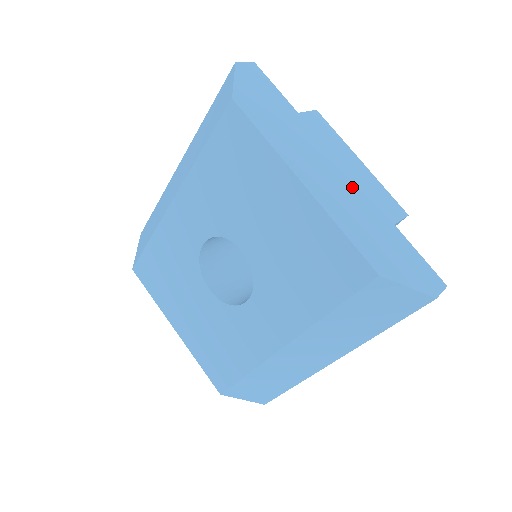
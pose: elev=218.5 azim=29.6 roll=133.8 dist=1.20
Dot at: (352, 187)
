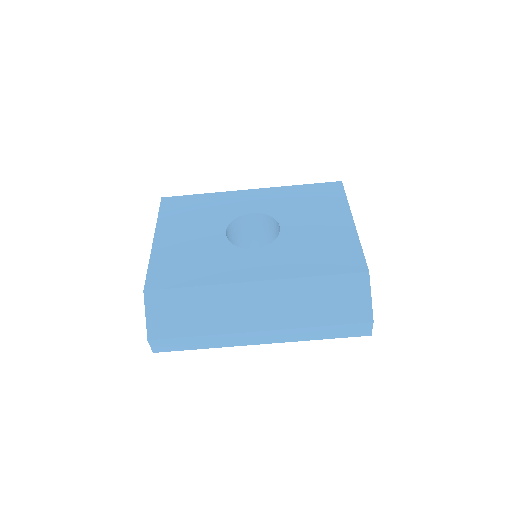
Dot at: occluded
